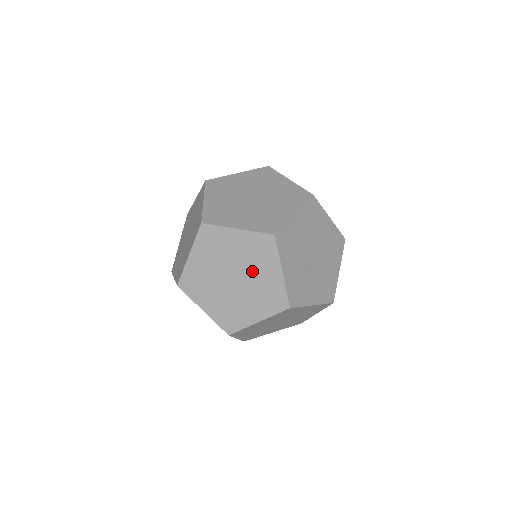
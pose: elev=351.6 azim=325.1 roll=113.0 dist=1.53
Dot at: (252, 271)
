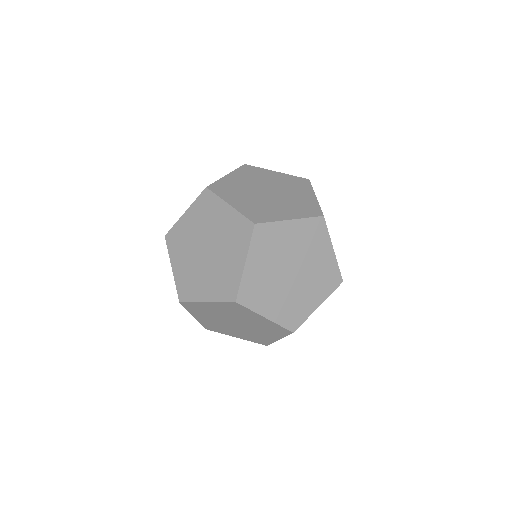
Dot at: (308, 258)
